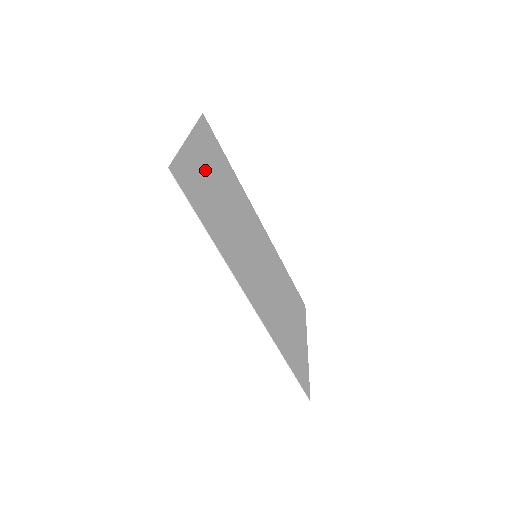
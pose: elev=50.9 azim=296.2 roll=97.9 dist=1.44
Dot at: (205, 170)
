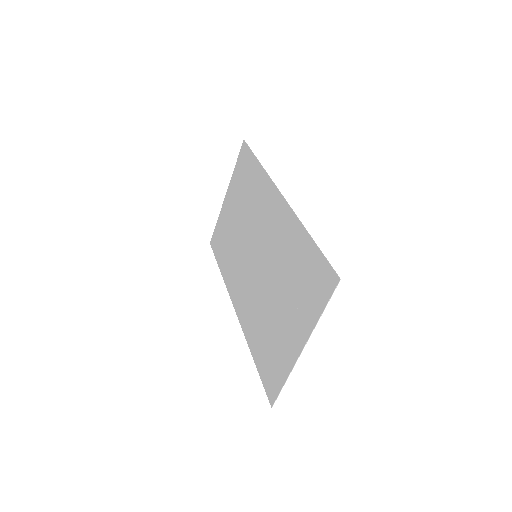
Dot at: (287, 329)
